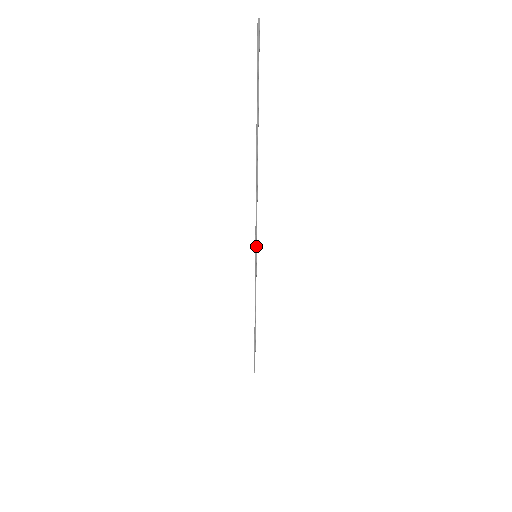
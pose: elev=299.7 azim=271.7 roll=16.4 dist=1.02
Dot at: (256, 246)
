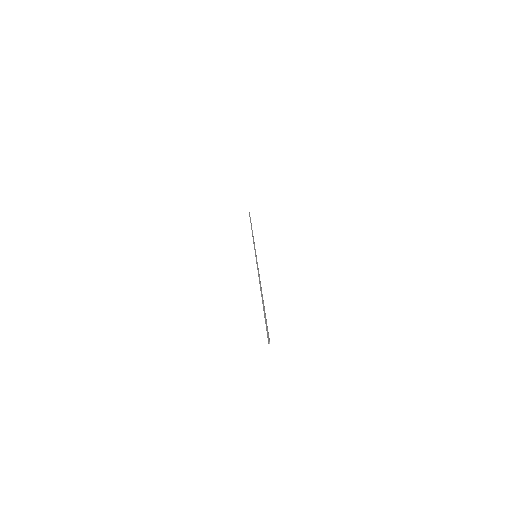
Dot at: occluded
